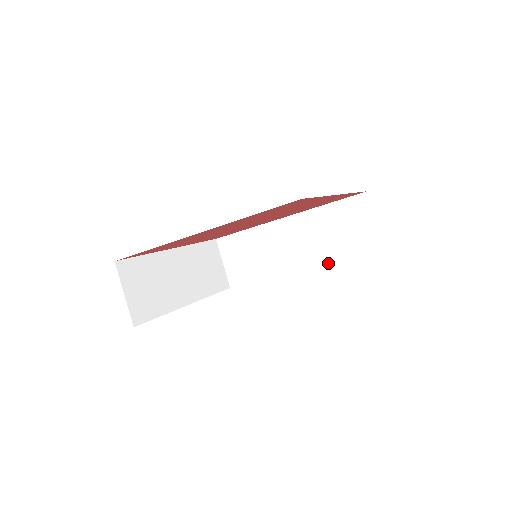
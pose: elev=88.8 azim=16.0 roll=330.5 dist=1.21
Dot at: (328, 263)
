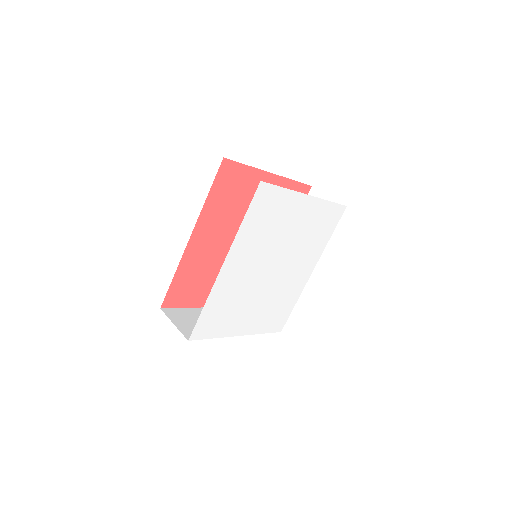
Dot at: (324, 248)
